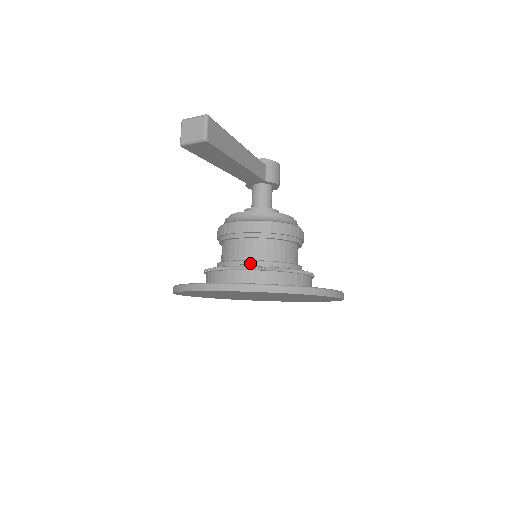
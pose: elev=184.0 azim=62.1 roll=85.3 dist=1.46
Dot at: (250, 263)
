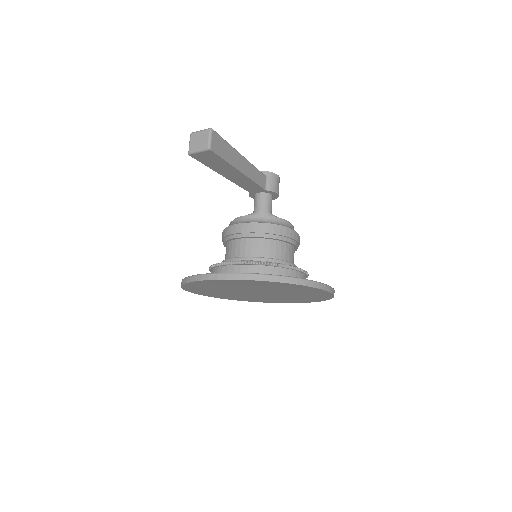
Dot at: (249, 259)
